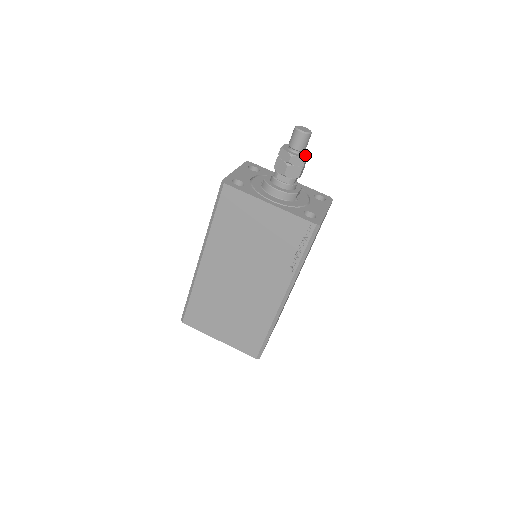
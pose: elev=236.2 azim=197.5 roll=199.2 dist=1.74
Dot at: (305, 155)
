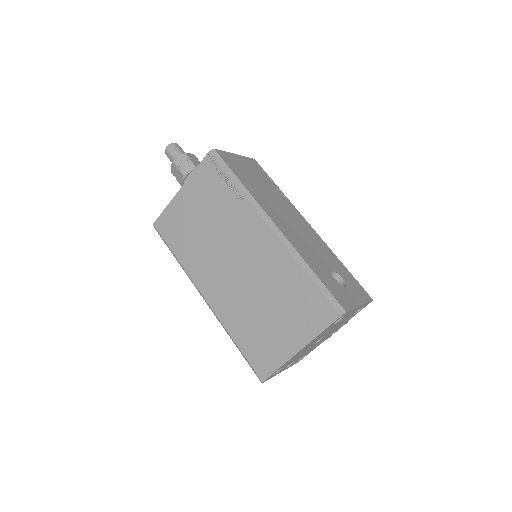
Dot at: occluded
